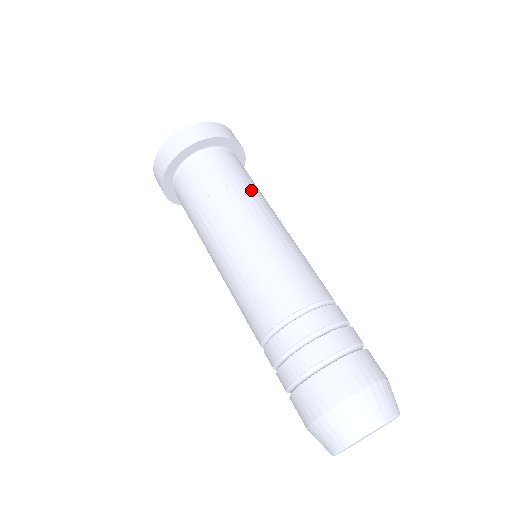
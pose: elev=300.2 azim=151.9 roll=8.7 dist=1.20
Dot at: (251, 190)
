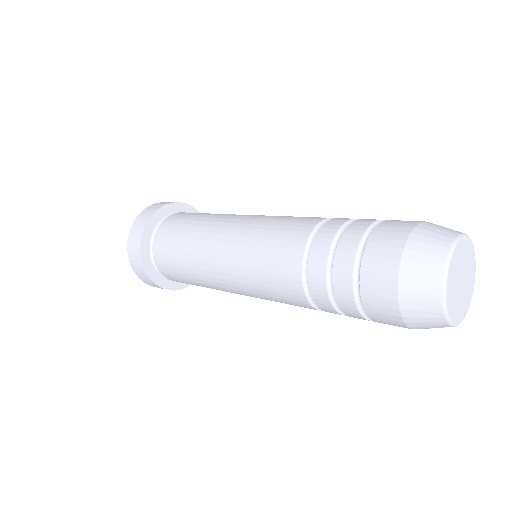
Dot at: (215, 214)
